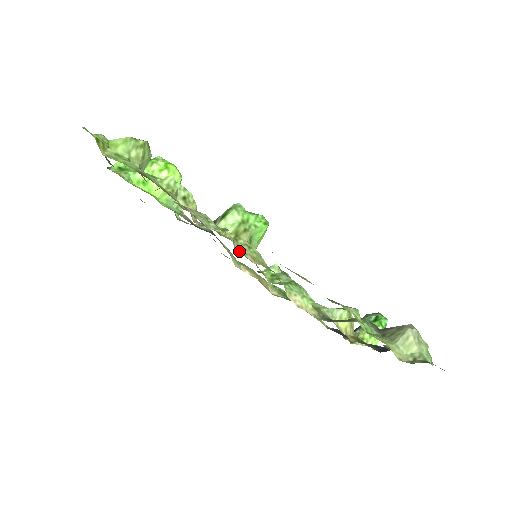
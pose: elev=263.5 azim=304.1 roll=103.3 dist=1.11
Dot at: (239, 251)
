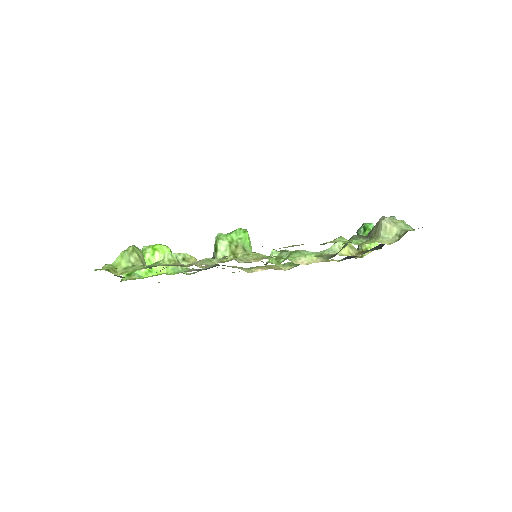
Dot at: (243, 262)
